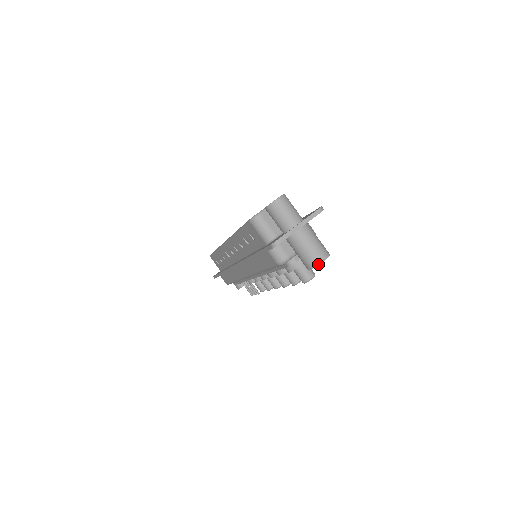
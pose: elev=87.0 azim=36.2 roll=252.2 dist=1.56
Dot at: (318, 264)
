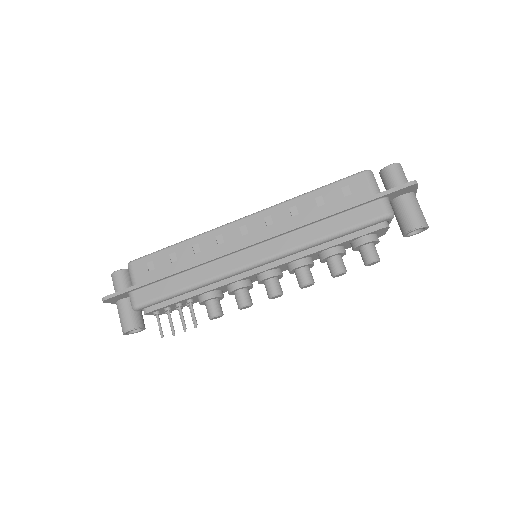
Dot at: (427, 226)
